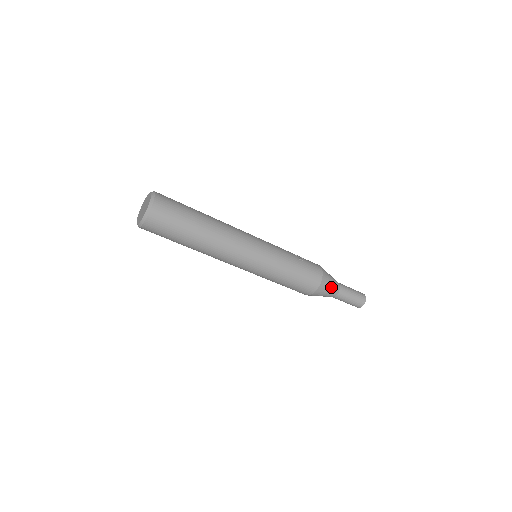
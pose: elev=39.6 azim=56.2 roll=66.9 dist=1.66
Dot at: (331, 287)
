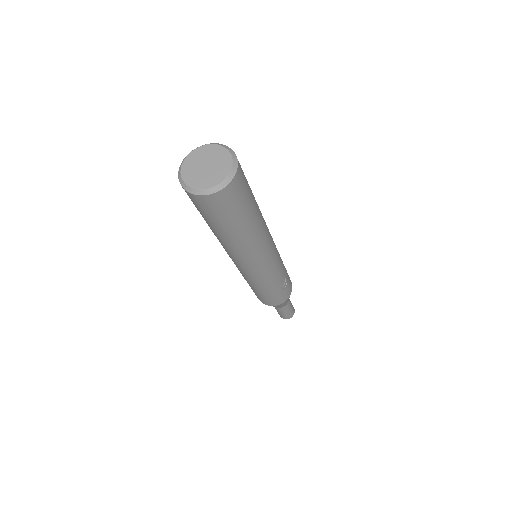
Dot at: occluded
